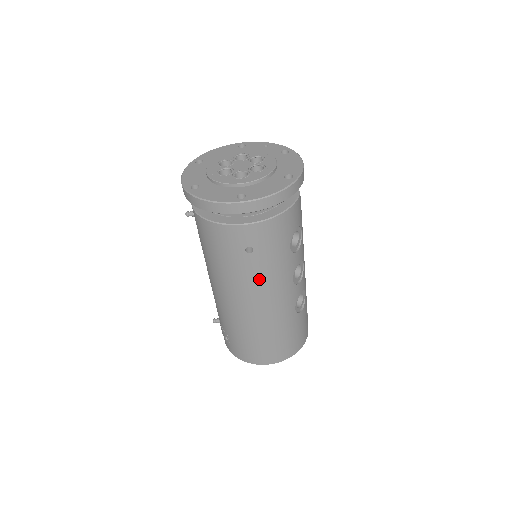
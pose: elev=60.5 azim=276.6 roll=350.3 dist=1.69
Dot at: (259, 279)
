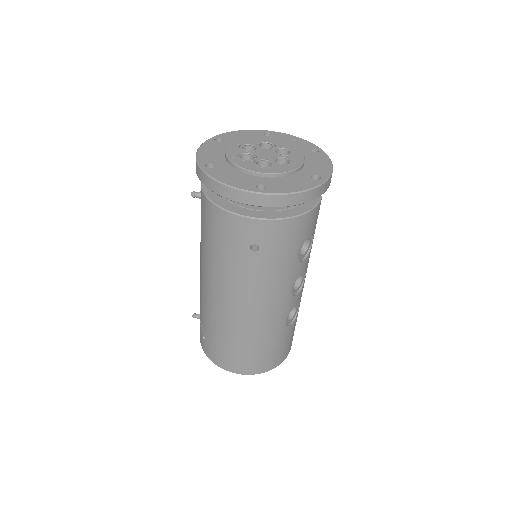
Dot at: (257, 282)
